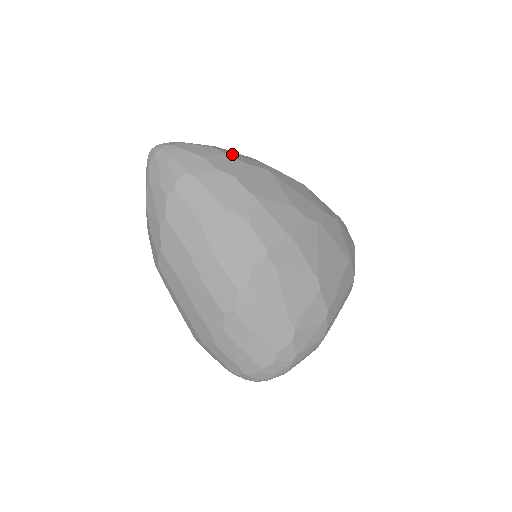
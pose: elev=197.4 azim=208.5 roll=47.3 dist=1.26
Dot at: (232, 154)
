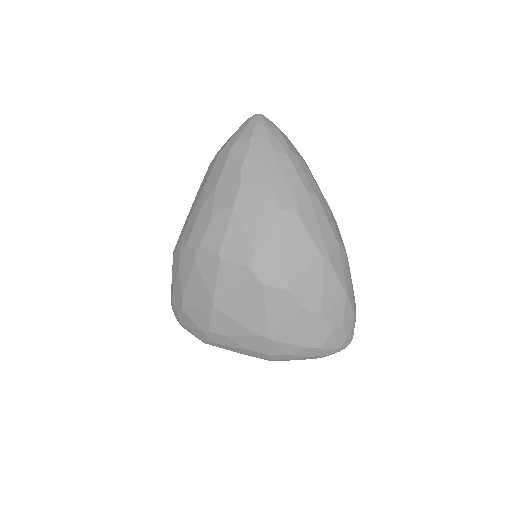
Dot at: (278, 169)
